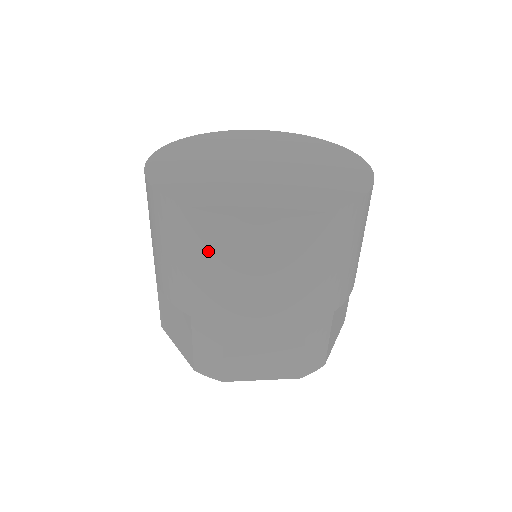
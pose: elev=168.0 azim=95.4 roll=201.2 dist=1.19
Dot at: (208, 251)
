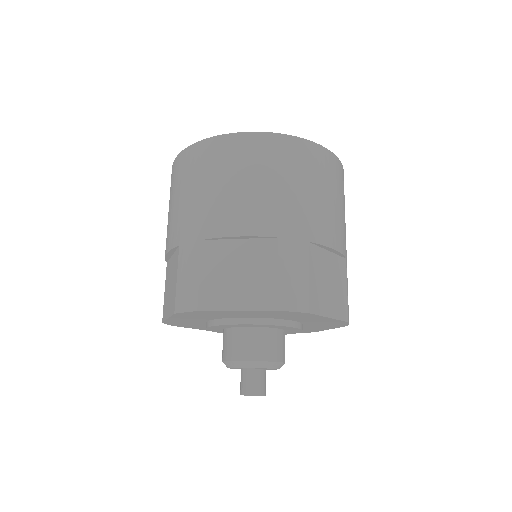
Dot at: (197, 172)
